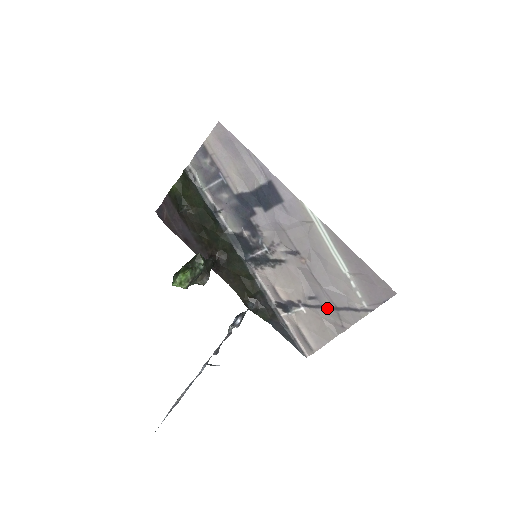
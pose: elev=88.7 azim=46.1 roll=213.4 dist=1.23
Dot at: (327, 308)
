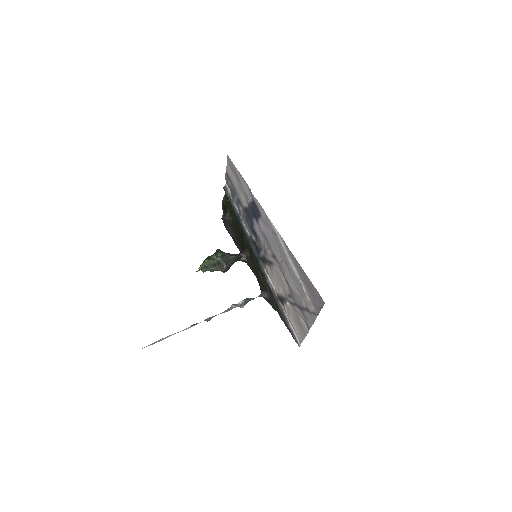
Dot at: (298, 306)
